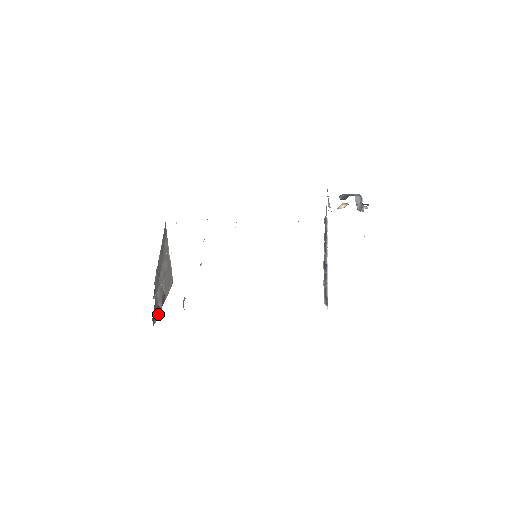
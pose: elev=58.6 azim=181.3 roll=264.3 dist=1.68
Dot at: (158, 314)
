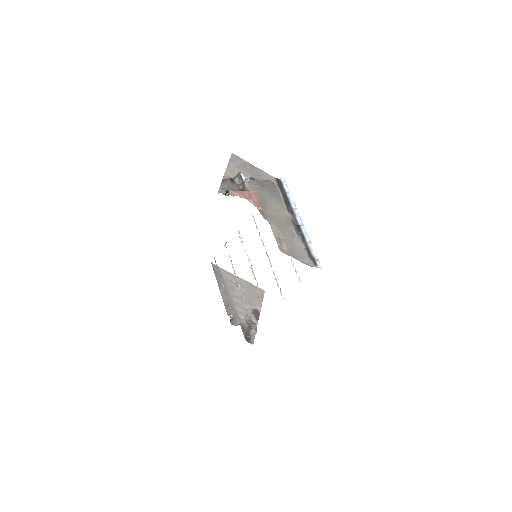
Dot at: occluded
